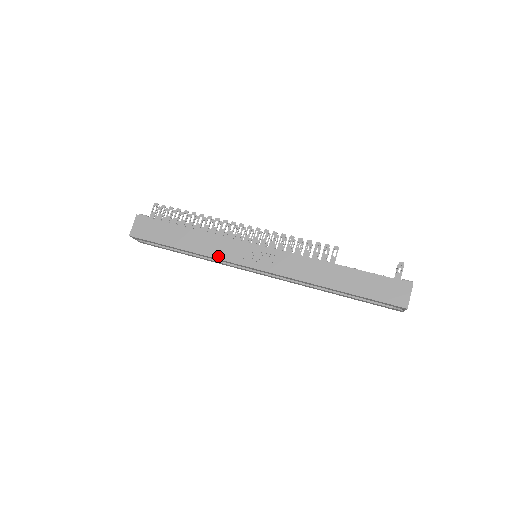
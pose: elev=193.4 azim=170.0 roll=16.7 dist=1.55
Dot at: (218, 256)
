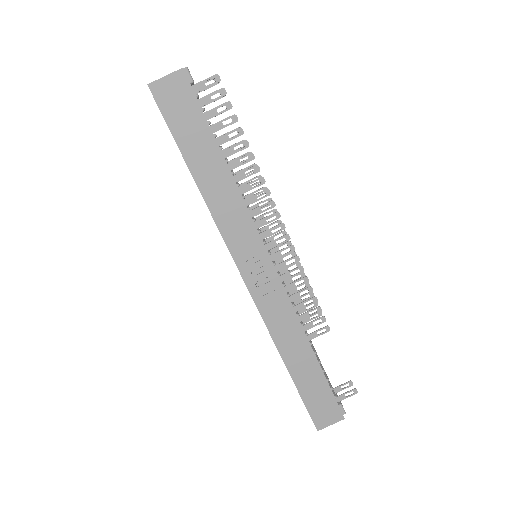
Dot at: (222, 227)
